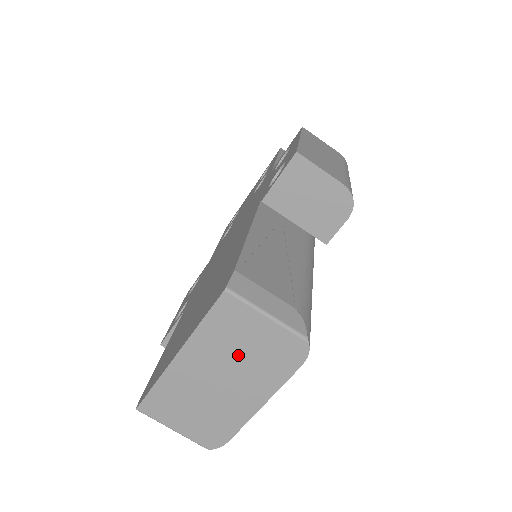
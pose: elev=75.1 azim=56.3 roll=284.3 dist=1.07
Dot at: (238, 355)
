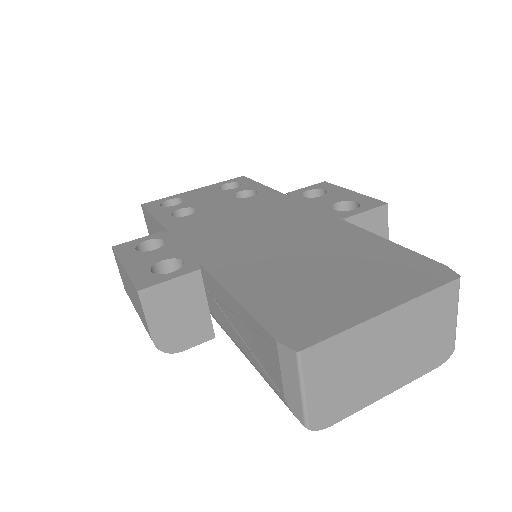
Dot at: (418, 337)
